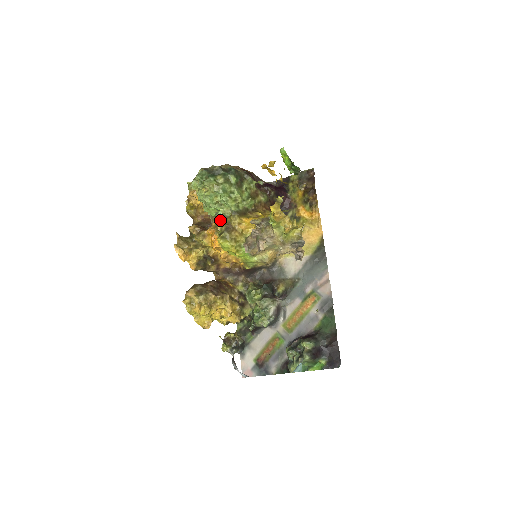
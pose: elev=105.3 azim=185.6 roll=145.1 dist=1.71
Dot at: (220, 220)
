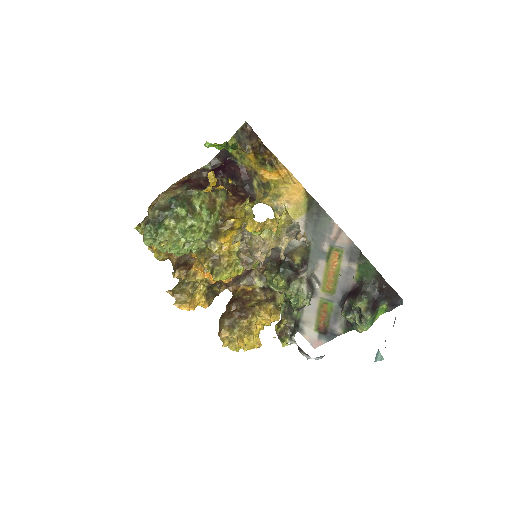
Dot at: (198, 253)
